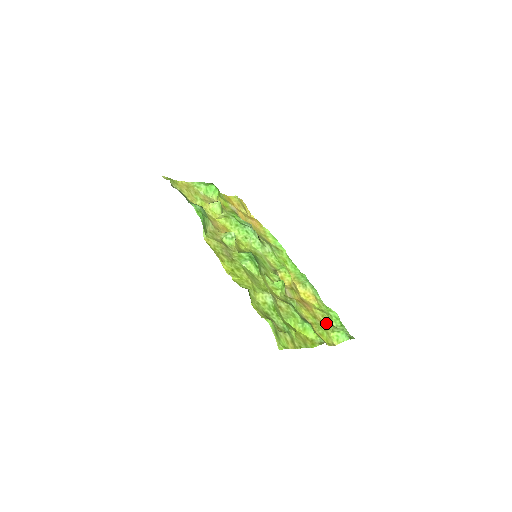
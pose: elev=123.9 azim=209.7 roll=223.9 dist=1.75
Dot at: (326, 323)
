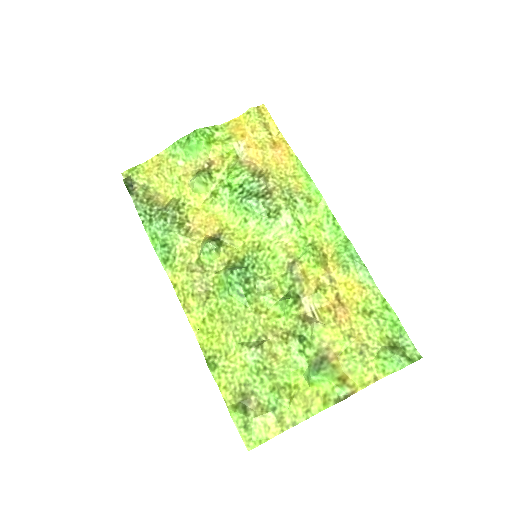
Dot at: (369, 341)
